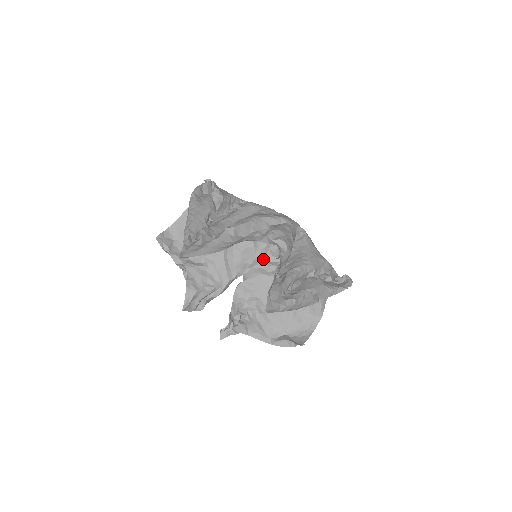
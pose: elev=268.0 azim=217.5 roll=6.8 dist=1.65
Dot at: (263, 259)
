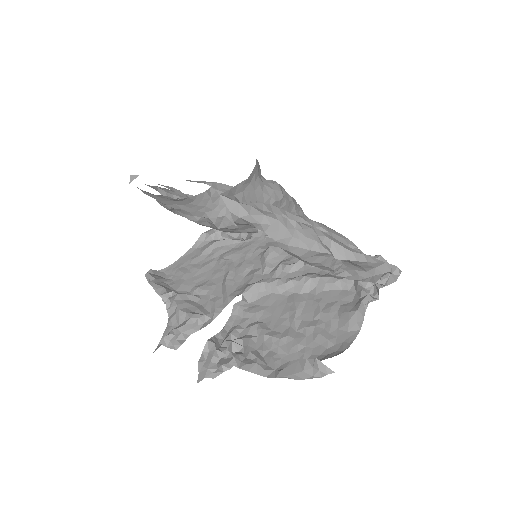
Dot at: (272, 277)
